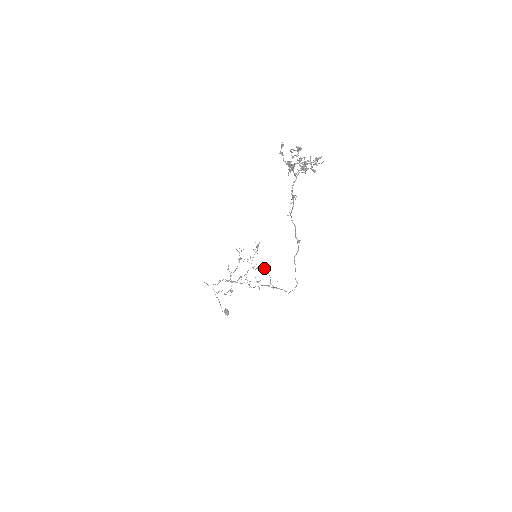
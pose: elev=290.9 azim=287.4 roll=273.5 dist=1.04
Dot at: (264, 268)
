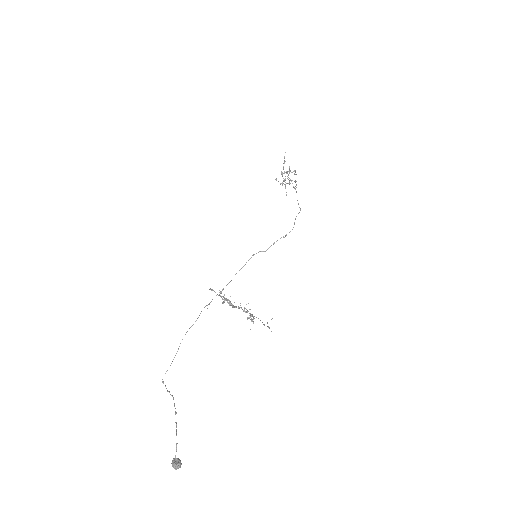
Dot at: occluded
